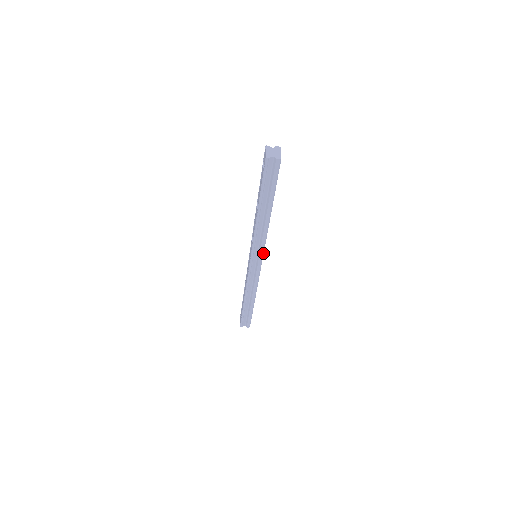
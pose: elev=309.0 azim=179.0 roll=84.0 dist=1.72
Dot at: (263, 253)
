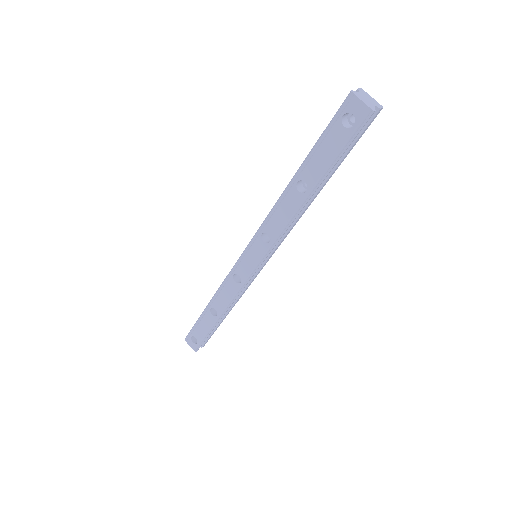
Dot at: (276, 248)
